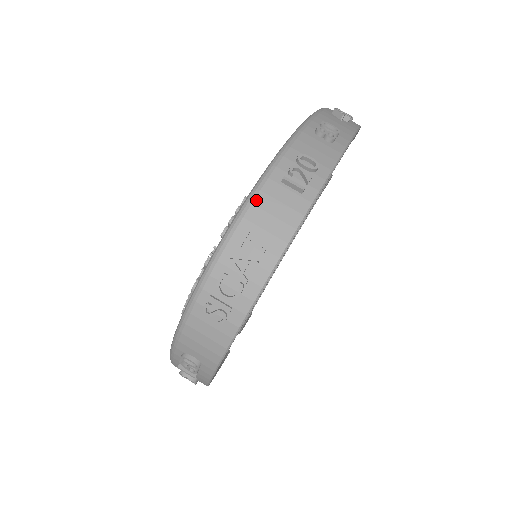
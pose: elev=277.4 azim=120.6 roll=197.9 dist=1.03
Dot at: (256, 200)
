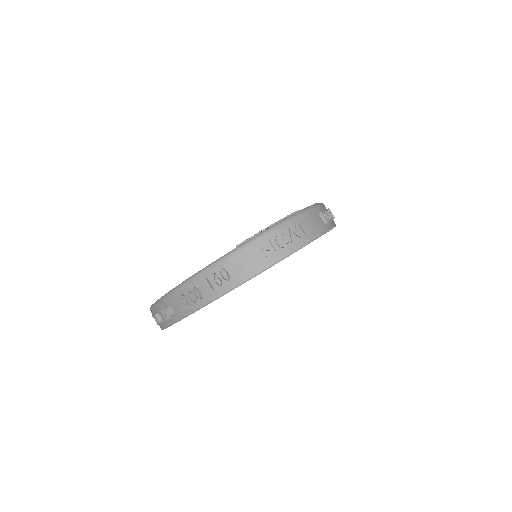
Dot at: (309, 212)
